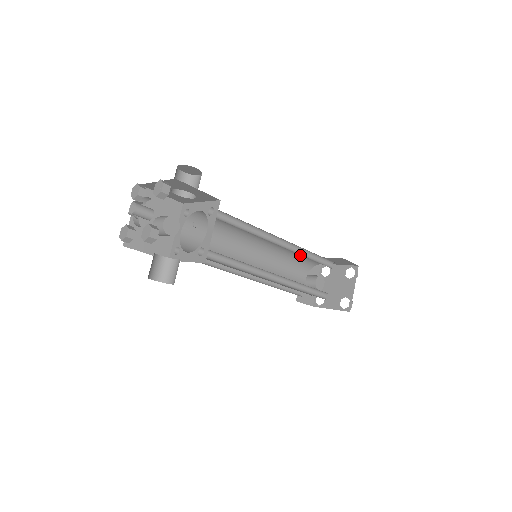
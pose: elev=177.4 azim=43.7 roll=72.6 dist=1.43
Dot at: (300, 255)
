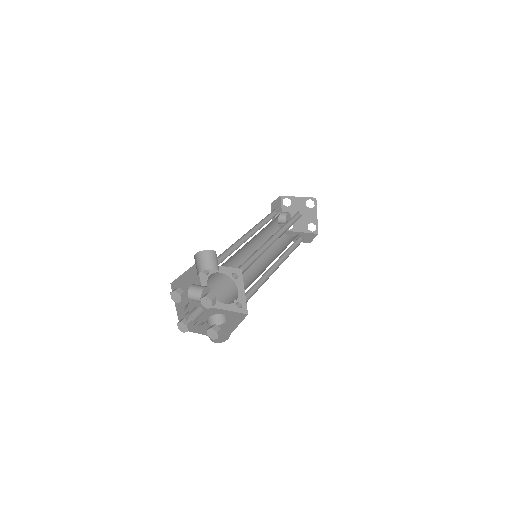
Dot at: occluded
